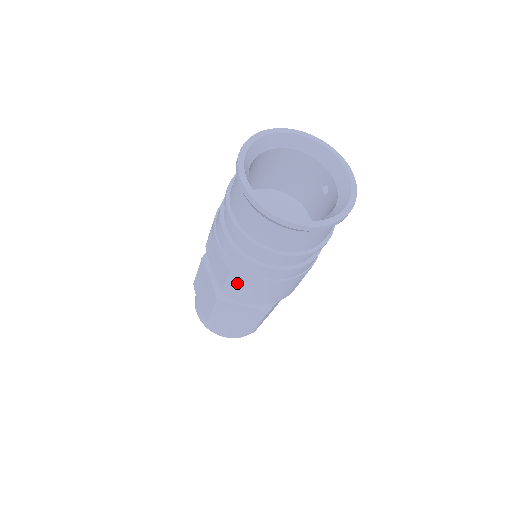
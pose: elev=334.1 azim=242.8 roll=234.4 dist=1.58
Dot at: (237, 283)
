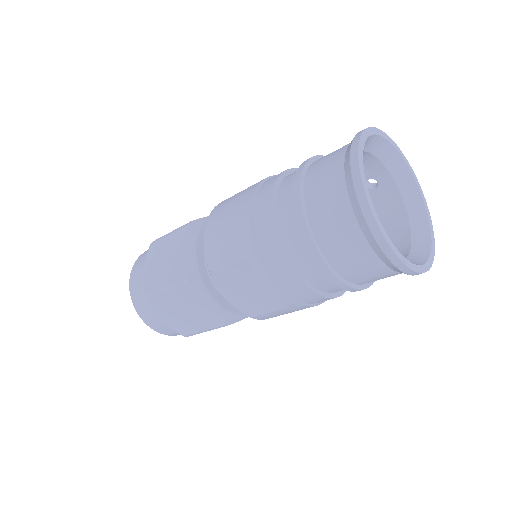
Dot at: (285, 313)
